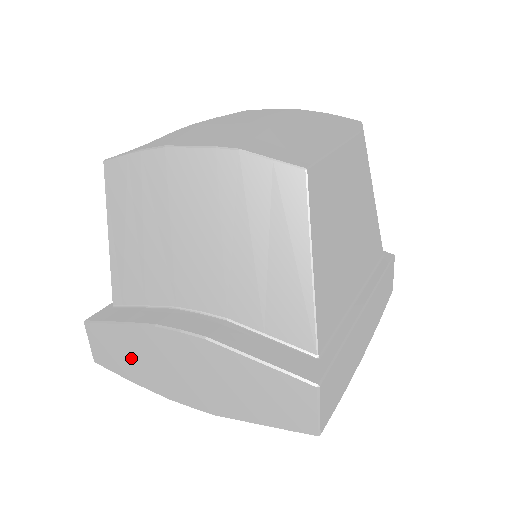
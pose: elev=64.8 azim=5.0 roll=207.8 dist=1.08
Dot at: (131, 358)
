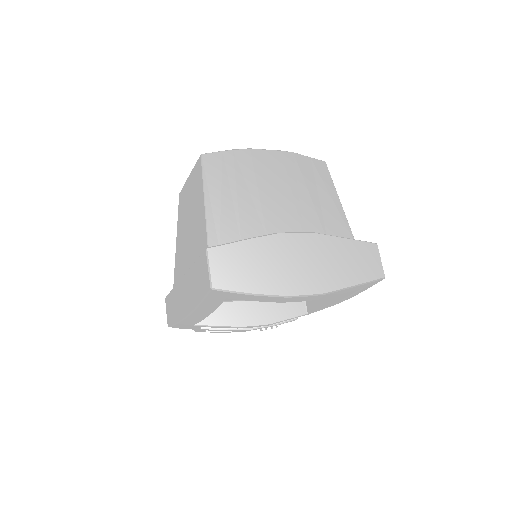
Dot at: (254, 269)
